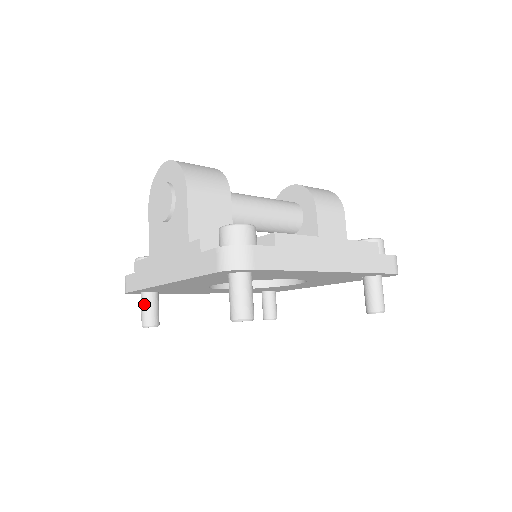
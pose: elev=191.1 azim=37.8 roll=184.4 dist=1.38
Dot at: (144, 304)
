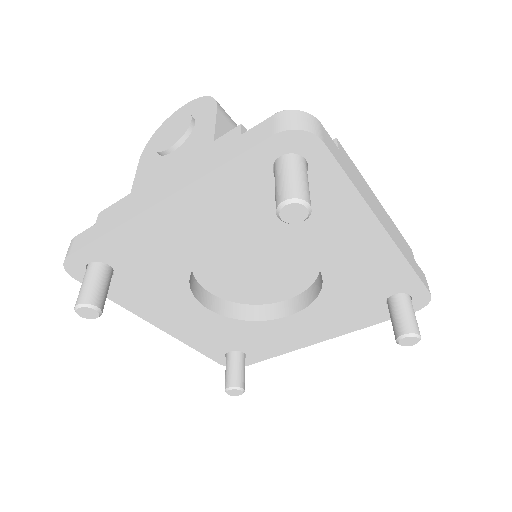
Dot at: (90, 276)
